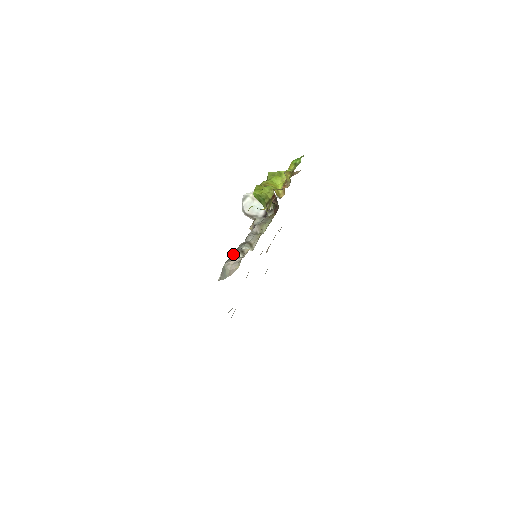
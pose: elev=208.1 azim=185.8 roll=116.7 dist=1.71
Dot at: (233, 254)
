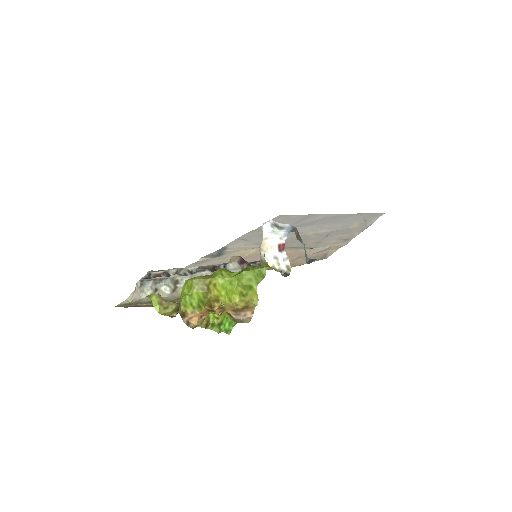
Dot at: (149, 283)
